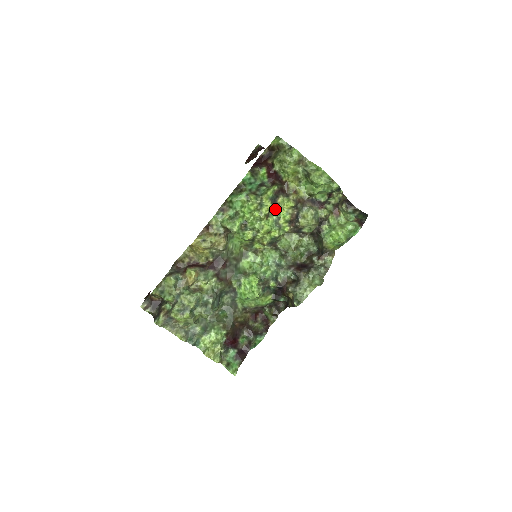
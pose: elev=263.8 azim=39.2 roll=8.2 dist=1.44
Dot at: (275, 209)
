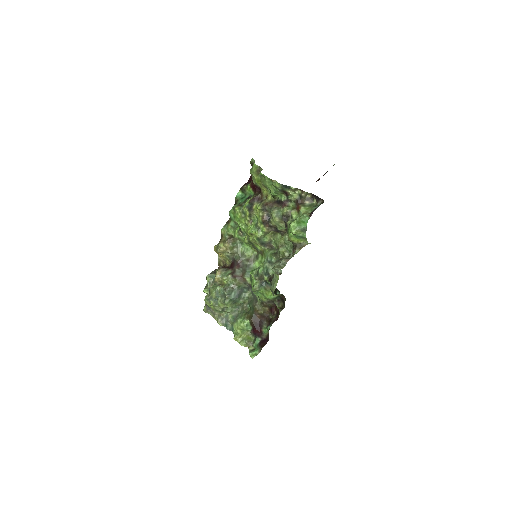
Dot at: (253, 214)
